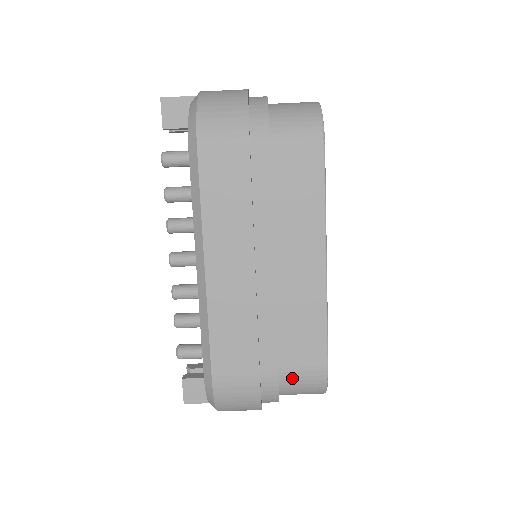
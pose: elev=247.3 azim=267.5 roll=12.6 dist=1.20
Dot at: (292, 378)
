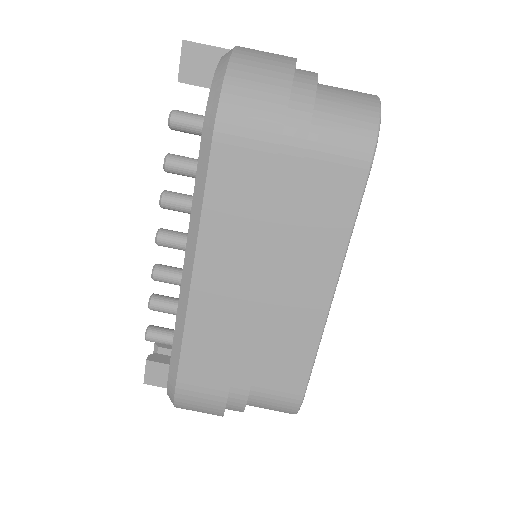
Dot at: (263, 398)
